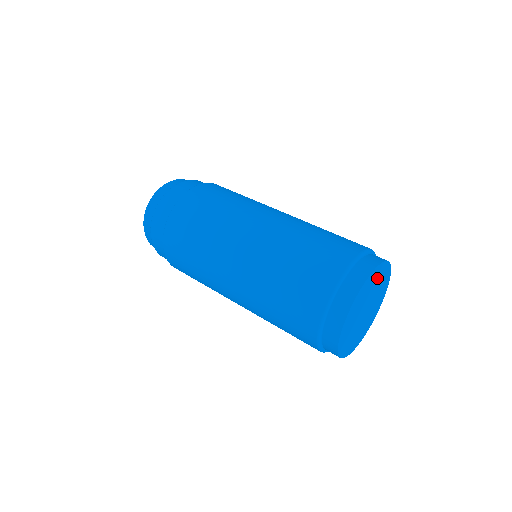
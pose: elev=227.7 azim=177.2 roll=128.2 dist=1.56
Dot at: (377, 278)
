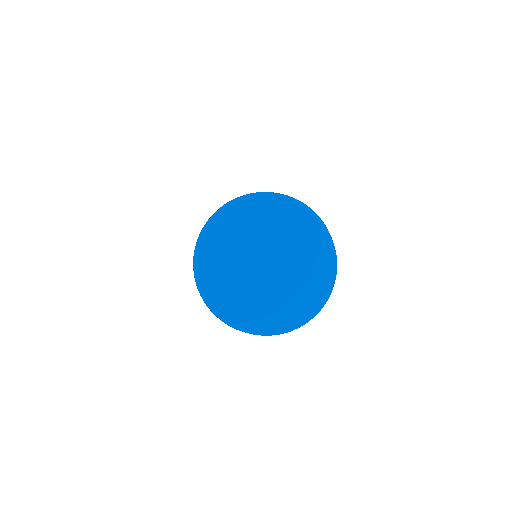
Dot at: (276, 220)
